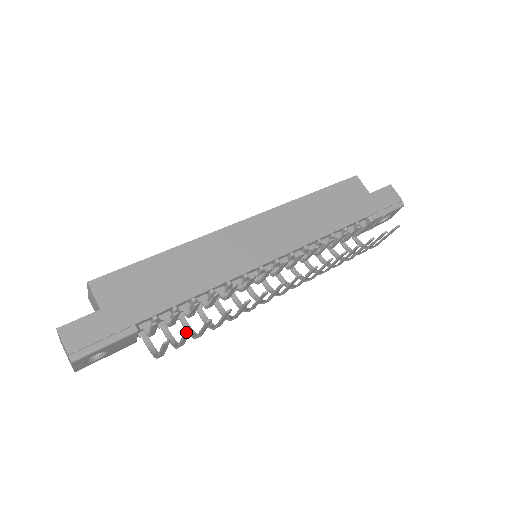
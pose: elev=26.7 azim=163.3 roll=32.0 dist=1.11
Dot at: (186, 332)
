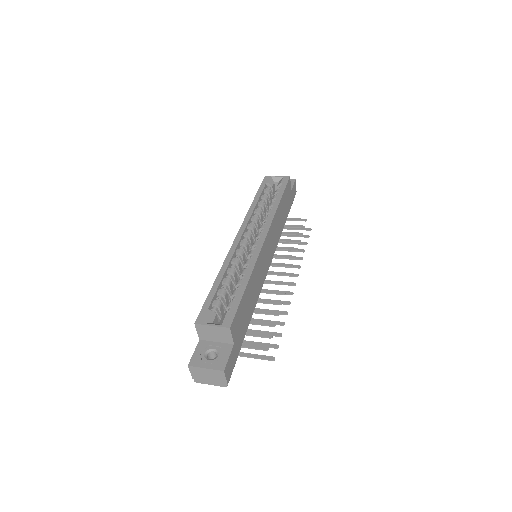
Dot at: occluded
